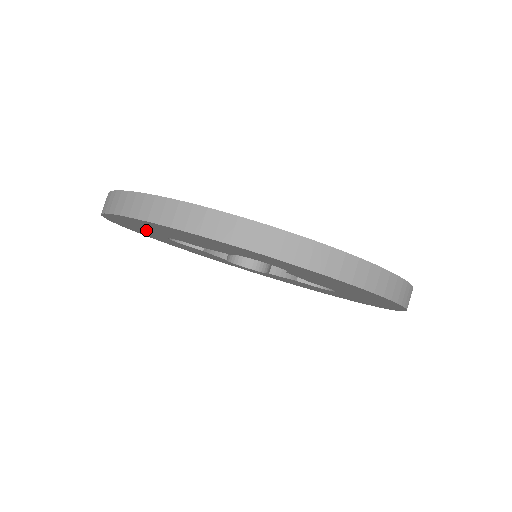
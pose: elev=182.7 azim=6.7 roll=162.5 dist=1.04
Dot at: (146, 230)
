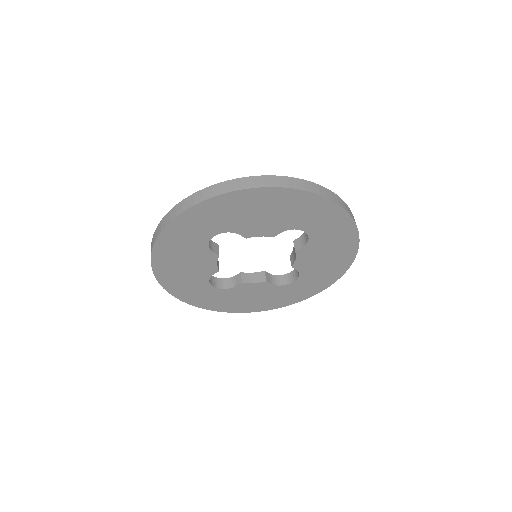
Dot at: (211, 224)
